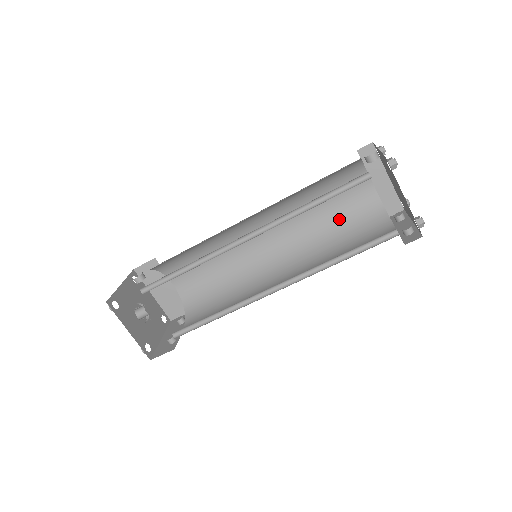
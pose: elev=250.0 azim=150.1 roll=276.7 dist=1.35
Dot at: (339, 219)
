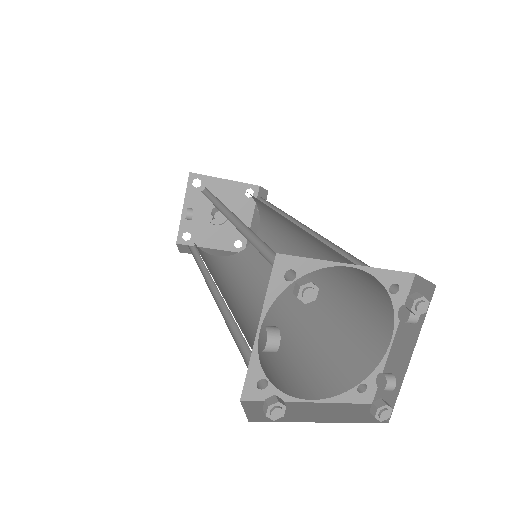
Dot at: occluded
